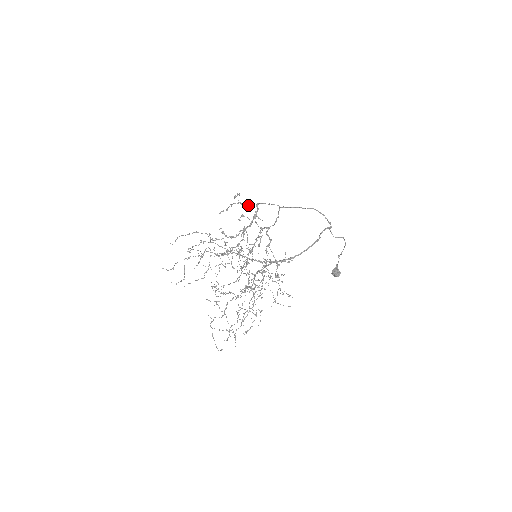
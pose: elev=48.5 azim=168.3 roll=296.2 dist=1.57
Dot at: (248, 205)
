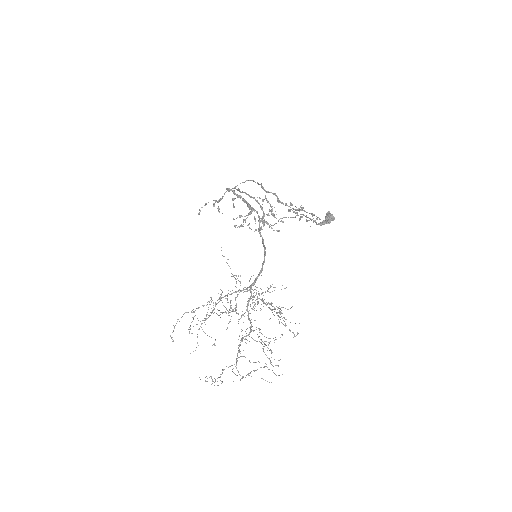
Dot at: occluded
